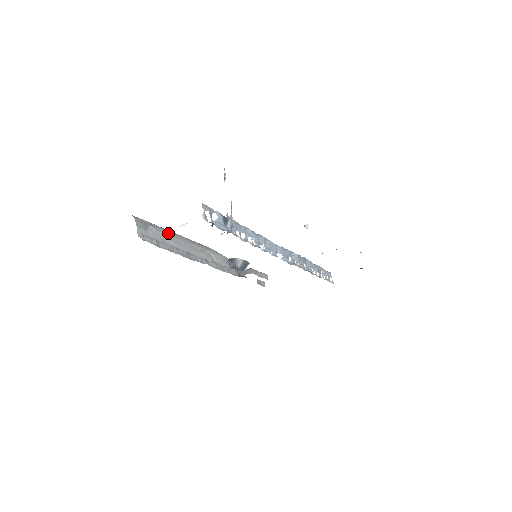
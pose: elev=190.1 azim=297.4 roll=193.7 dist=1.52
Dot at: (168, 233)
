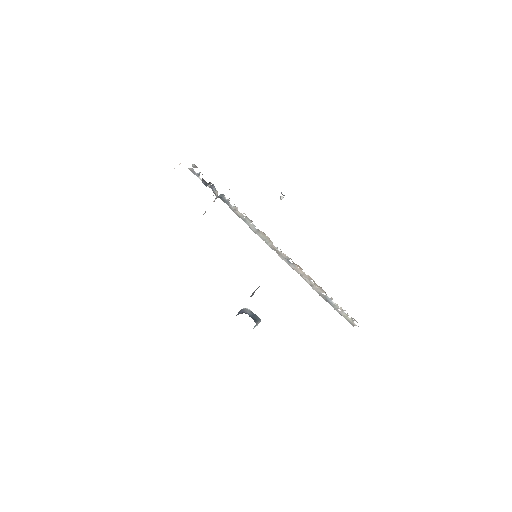
Dot at: occluded
